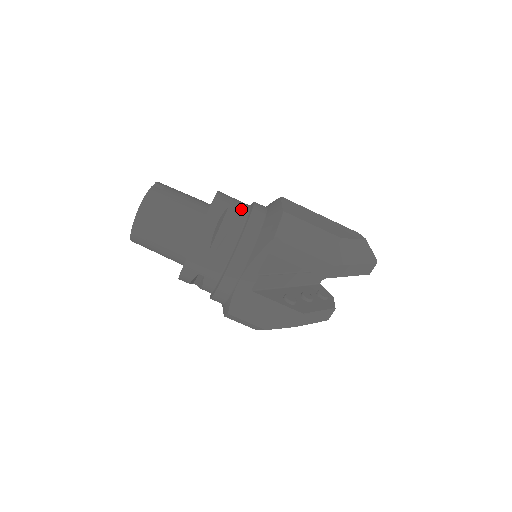
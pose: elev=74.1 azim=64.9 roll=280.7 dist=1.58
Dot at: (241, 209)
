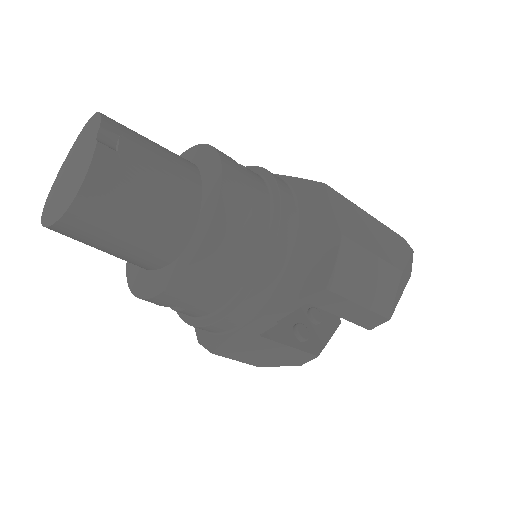
Dot at: (261, 203)
